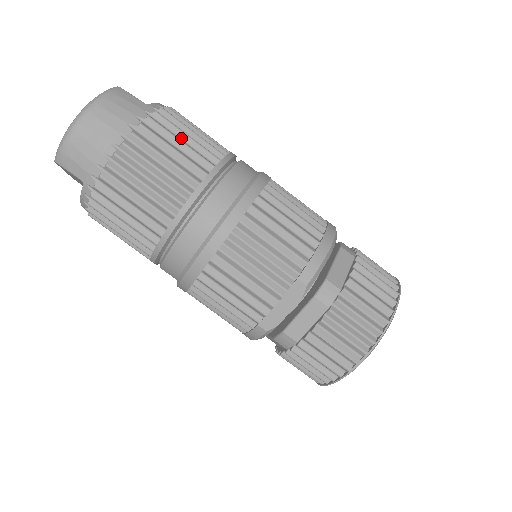
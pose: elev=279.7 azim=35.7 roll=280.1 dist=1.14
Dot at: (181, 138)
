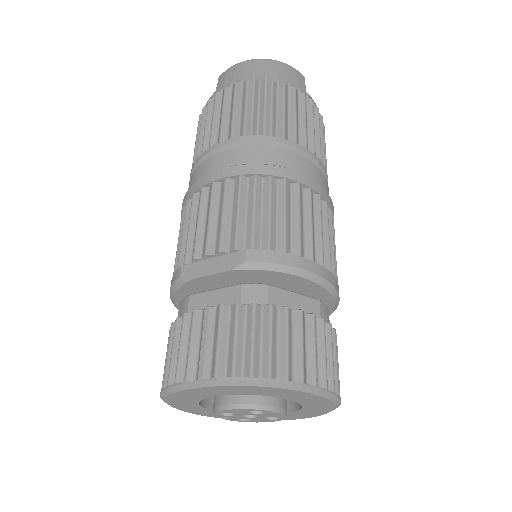
Dot at: (299, 117)
